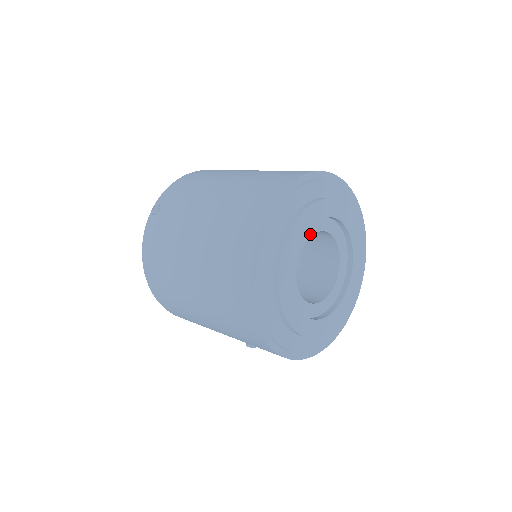
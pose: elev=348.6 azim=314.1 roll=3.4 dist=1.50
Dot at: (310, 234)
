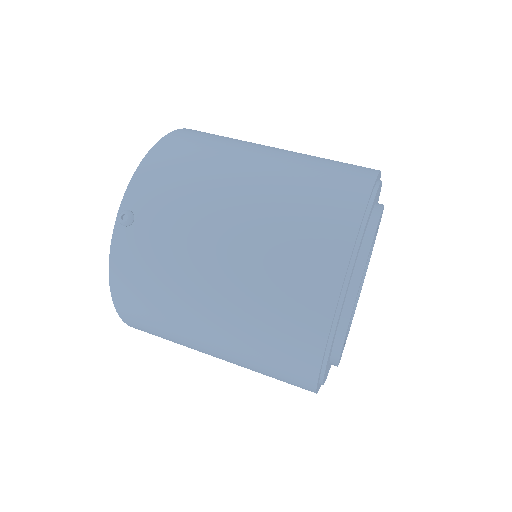
Dot at: occluded
